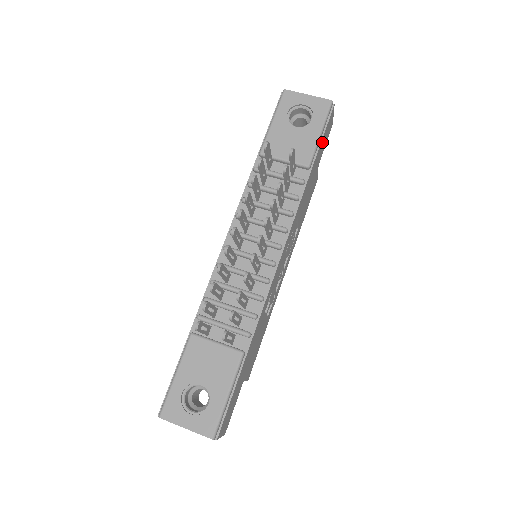
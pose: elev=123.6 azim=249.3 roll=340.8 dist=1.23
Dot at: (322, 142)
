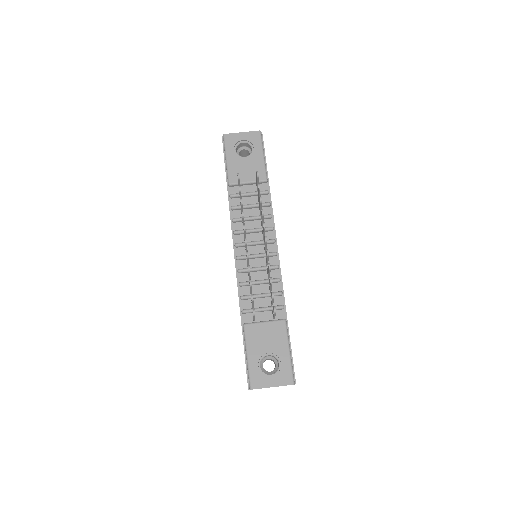
Dot at: occluded
